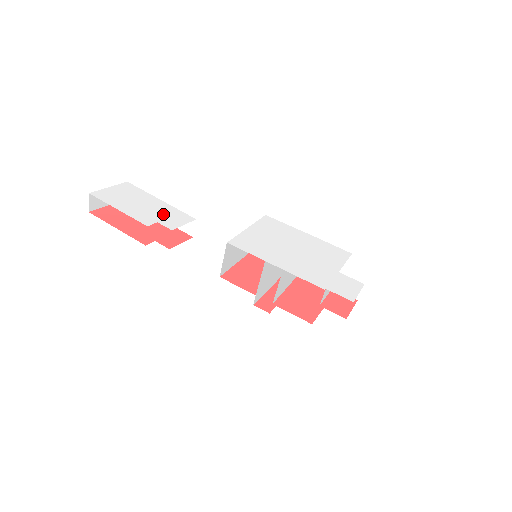
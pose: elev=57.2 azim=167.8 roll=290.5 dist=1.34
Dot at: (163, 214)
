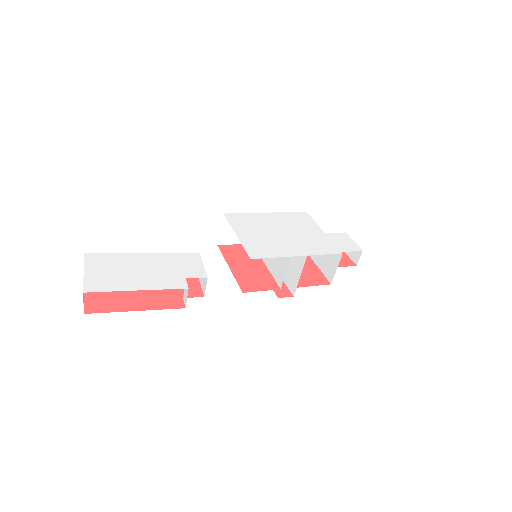
Dot at: (174, 267)
